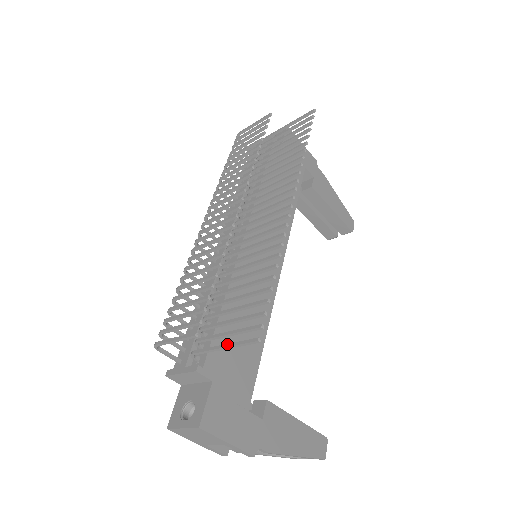
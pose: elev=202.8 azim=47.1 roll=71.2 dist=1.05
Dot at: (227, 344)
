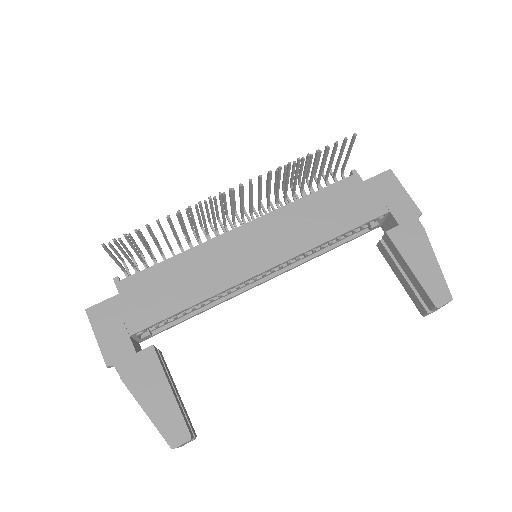
Dot at: (113, 255)
